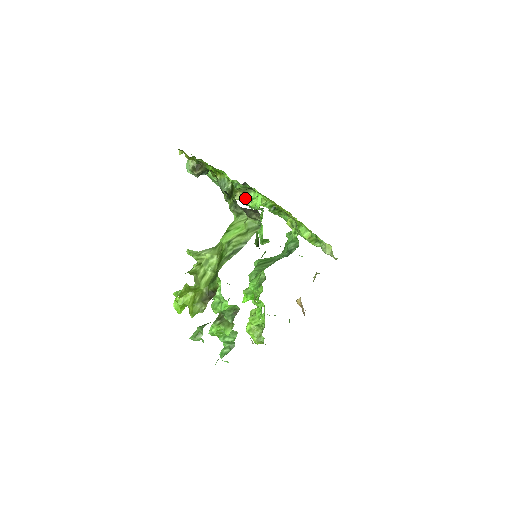
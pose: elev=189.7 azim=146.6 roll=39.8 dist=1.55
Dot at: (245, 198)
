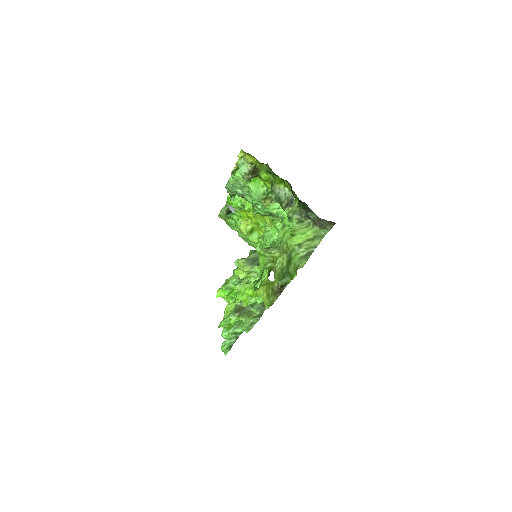
Dot at: (271, 205)
